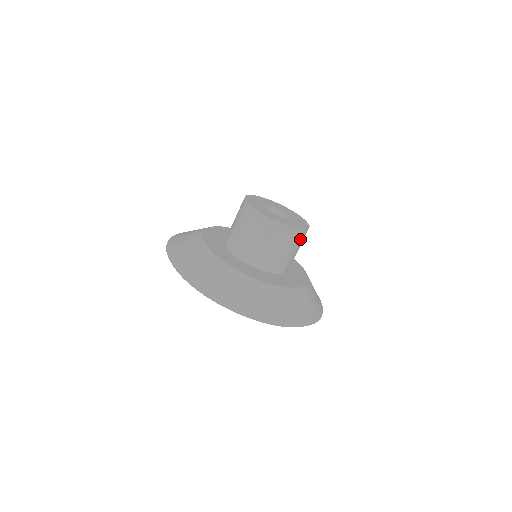
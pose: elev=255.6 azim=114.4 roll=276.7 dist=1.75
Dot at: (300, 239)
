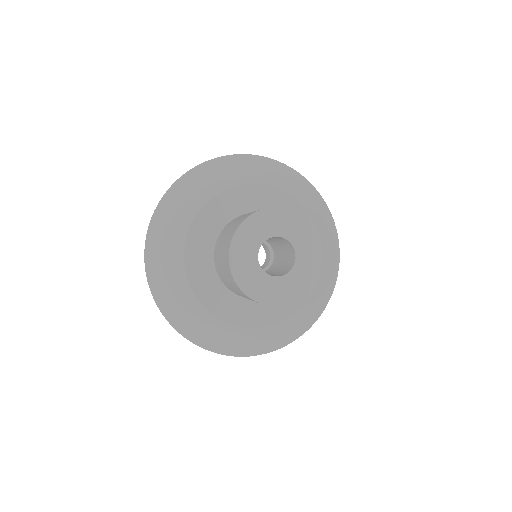
Dot at: occluded
